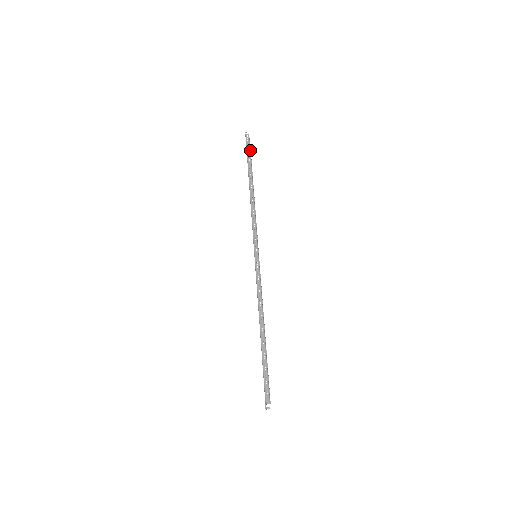
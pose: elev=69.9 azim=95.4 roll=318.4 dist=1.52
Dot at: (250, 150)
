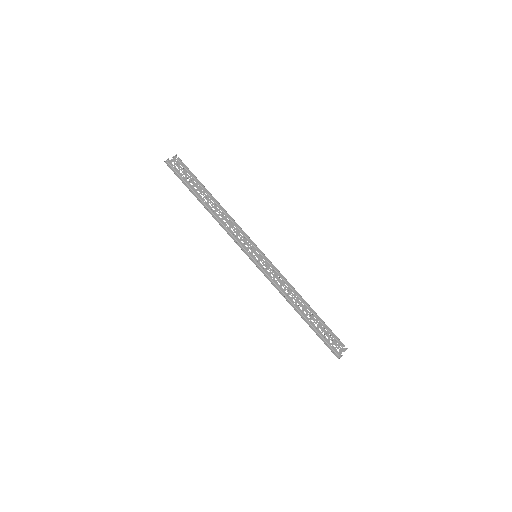
Dot at: (183, 165)
